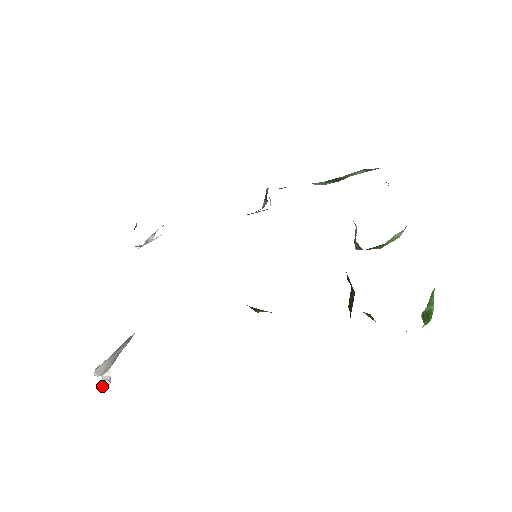
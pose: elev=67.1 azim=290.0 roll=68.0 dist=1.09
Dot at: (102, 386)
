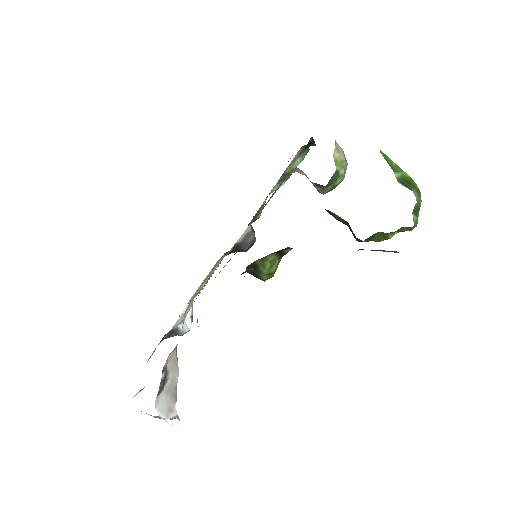
Dot at: occluded
